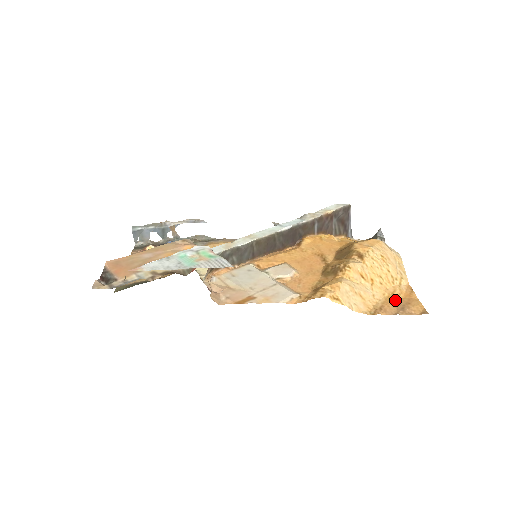
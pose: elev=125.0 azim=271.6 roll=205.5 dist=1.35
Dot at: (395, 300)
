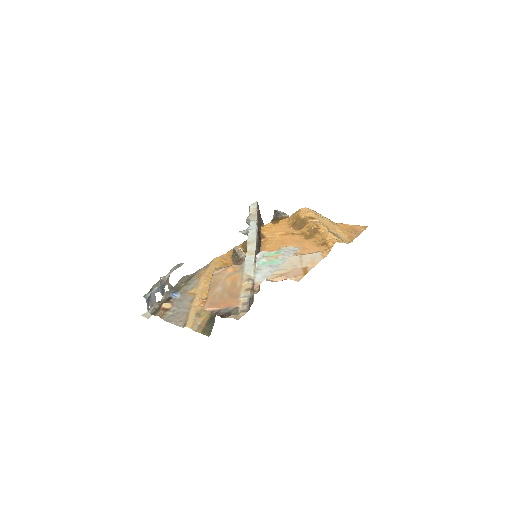
Dot at: (347, 231)
